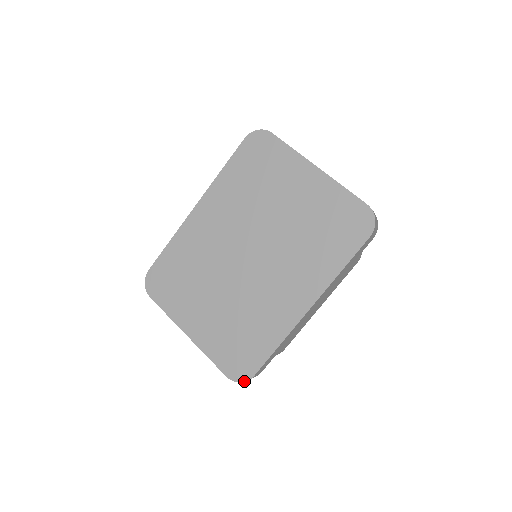
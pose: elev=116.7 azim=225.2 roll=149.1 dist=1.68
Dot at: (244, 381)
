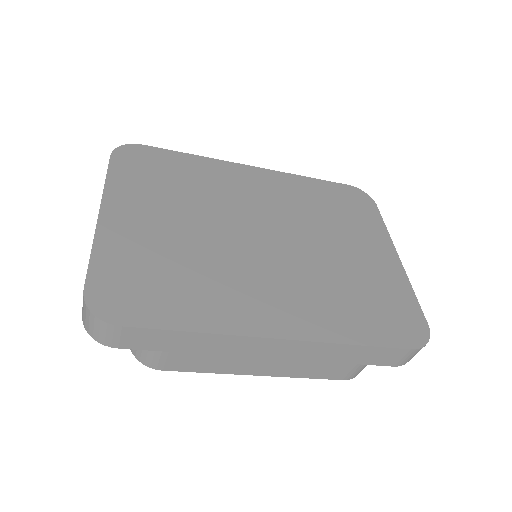
Dot at: (100, 317)
